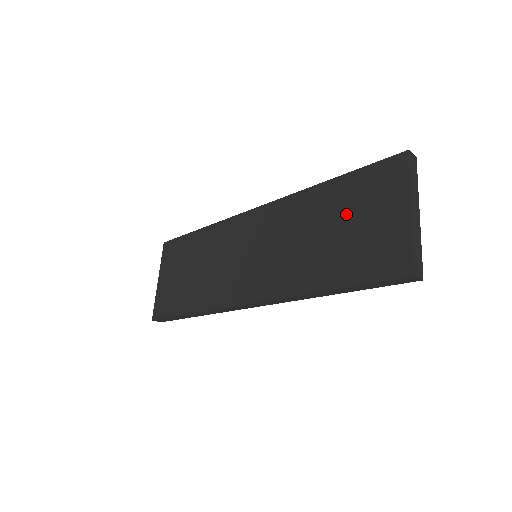
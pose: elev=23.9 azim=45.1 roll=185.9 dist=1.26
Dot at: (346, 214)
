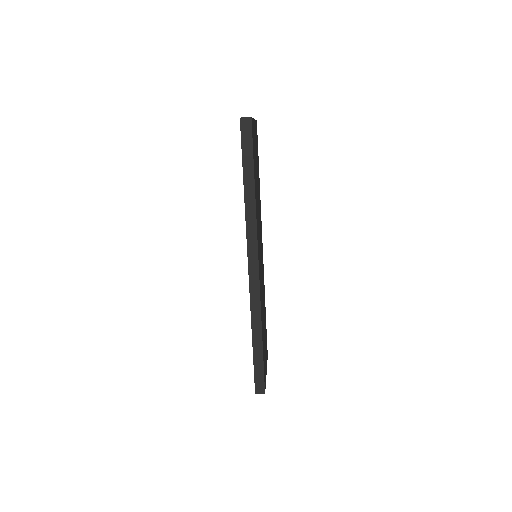
Dot at: occluded
